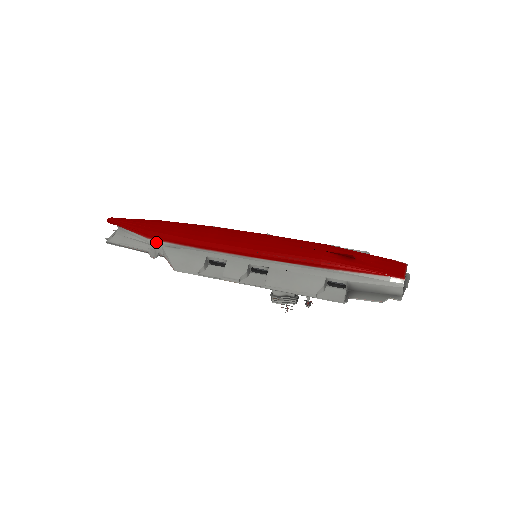
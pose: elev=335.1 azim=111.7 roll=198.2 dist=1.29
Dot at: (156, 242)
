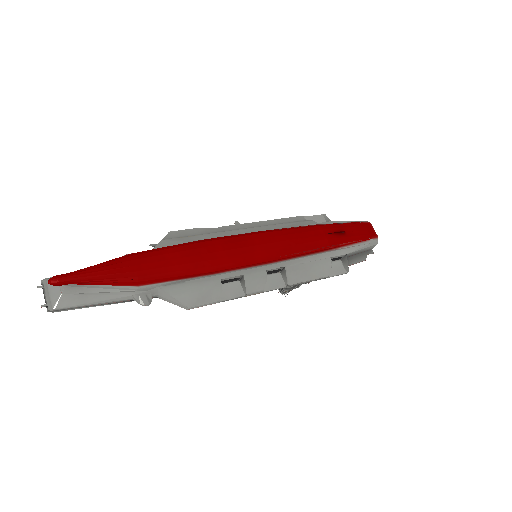
Dot at: (150, 286)
